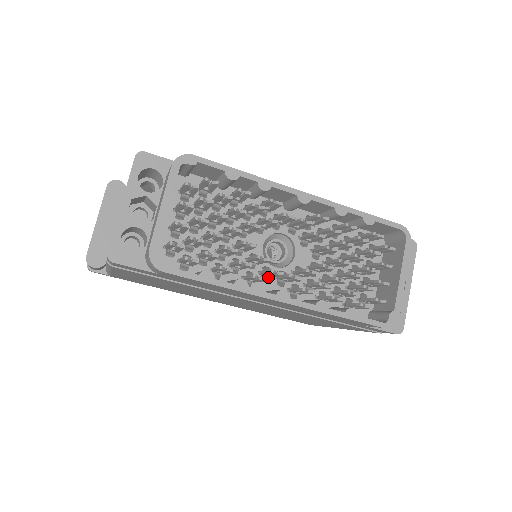
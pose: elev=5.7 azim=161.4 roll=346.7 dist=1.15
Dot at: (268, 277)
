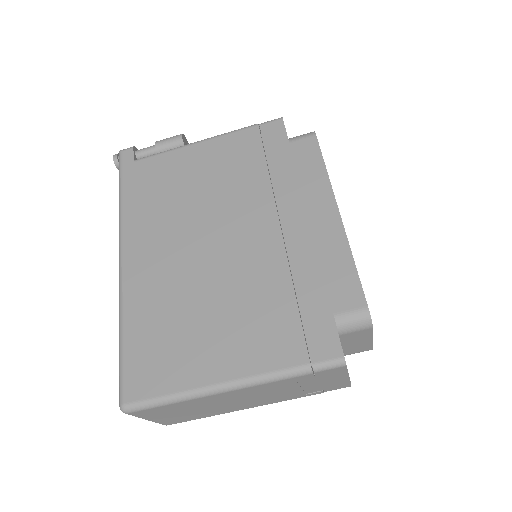
Dot at: occluded
